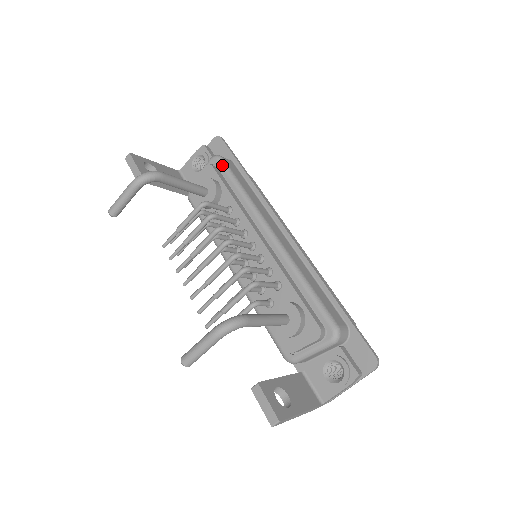
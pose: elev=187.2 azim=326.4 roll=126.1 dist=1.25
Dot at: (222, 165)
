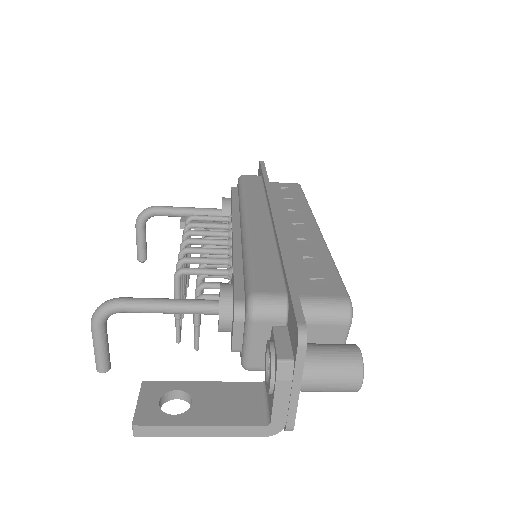
Dot at: (238, 182)
